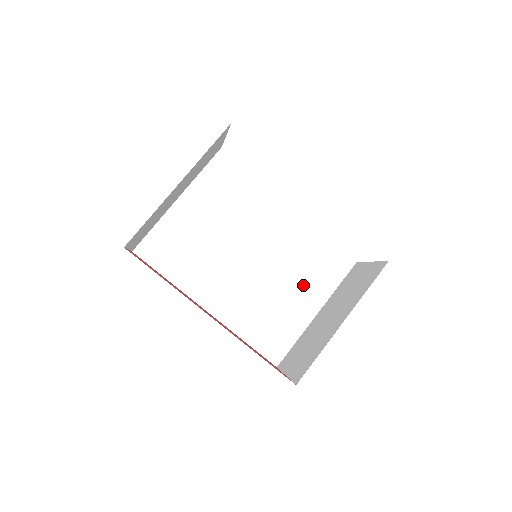
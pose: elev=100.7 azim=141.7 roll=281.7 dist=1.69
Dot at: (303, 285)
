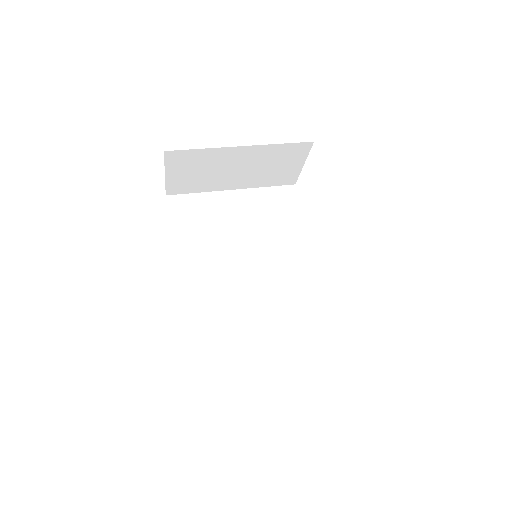
Dot at: (277, 331)
